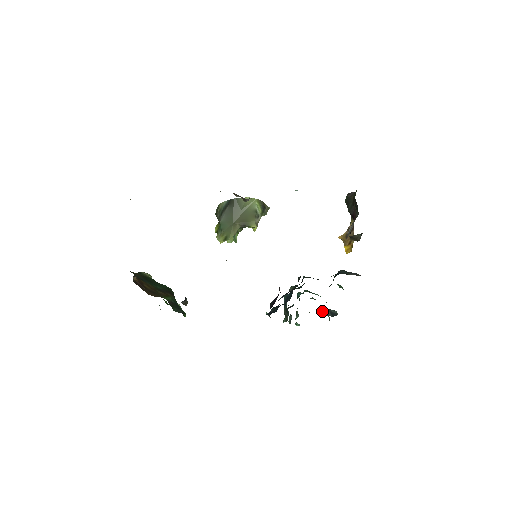
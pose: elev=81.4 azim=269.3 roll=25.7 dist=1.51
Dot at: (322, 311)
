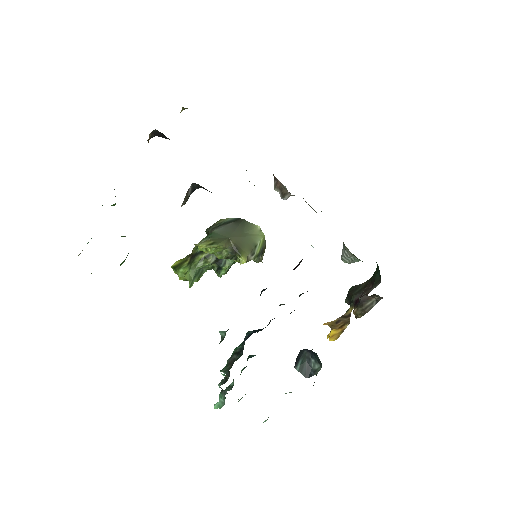
Dot at: (300, 358)
